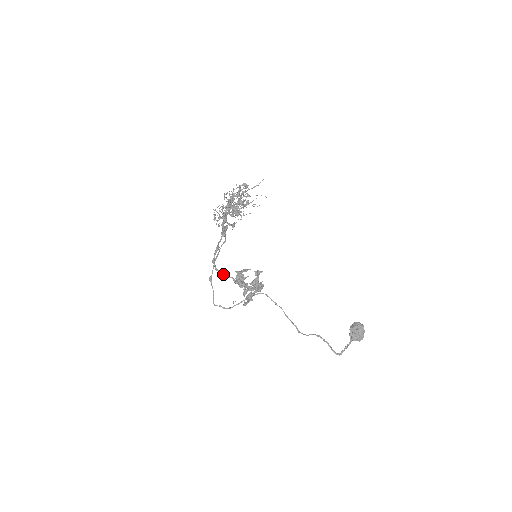
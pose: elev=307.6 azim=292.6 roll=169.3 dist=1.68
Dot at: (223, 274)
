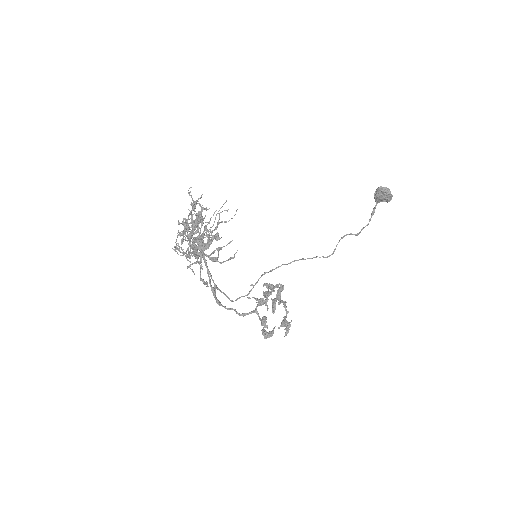
Dot at: occluded
